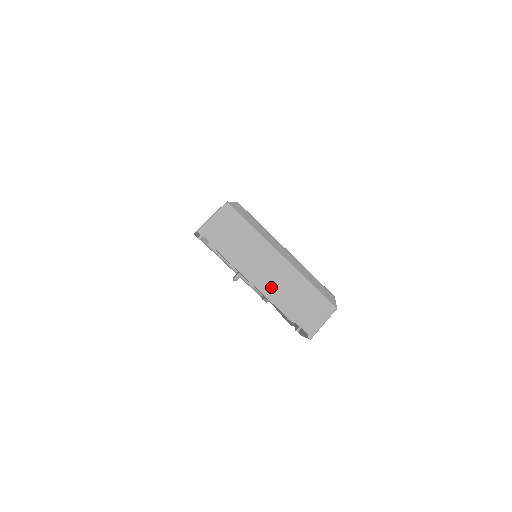
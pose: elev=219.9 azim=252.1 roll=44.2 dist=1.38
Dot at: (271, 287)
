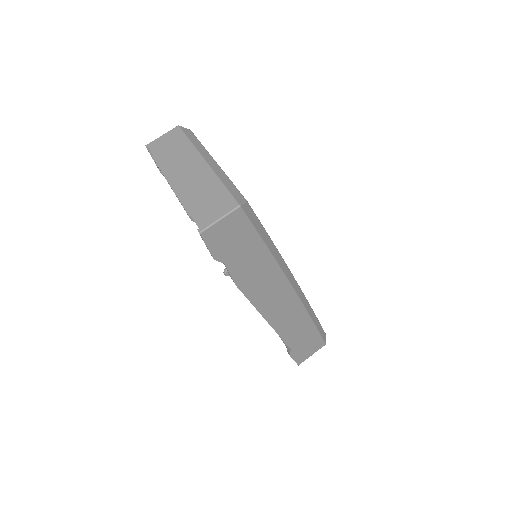
Dot at: (183, 184)
